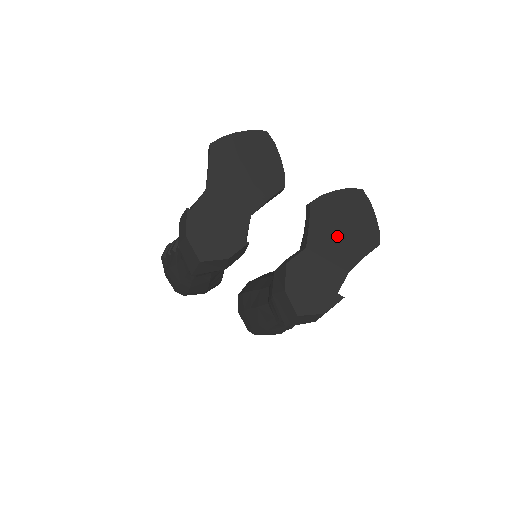
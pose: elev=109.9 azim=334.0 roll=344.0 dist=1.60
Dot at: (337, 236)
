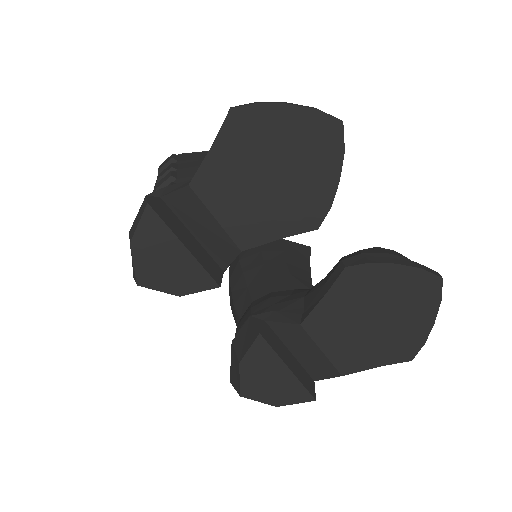
Dot at: (356, 327)
